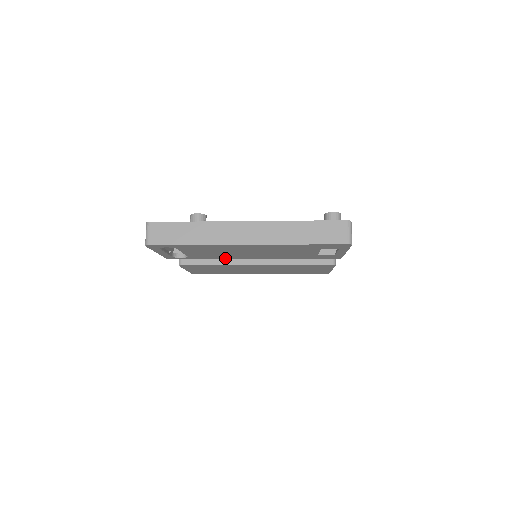
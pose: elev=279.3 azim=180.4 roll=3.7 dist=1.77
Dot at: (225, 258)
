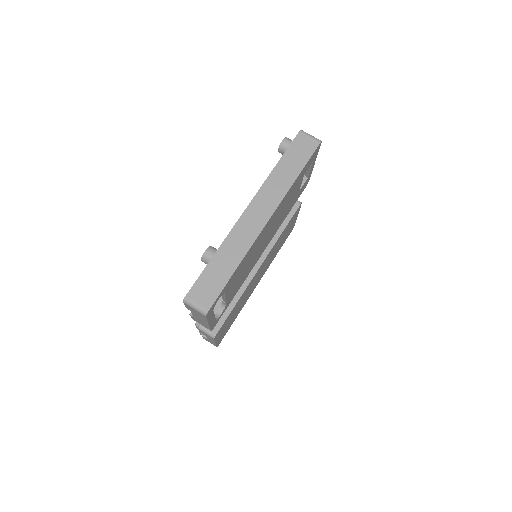
Dot at: (247, 275)
